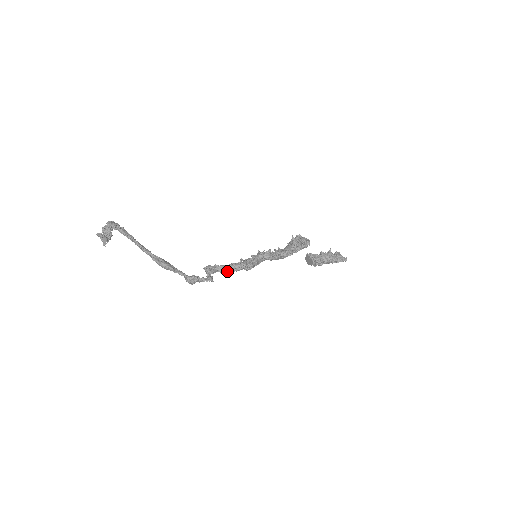
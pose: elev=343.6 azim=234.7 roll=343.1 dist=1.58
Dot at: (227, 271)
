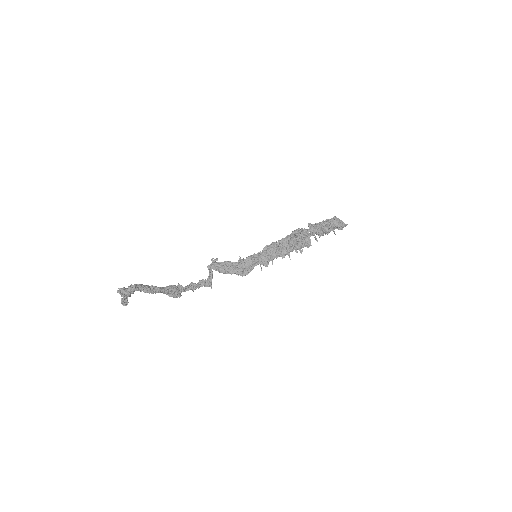
Dot at: (226, 272)
